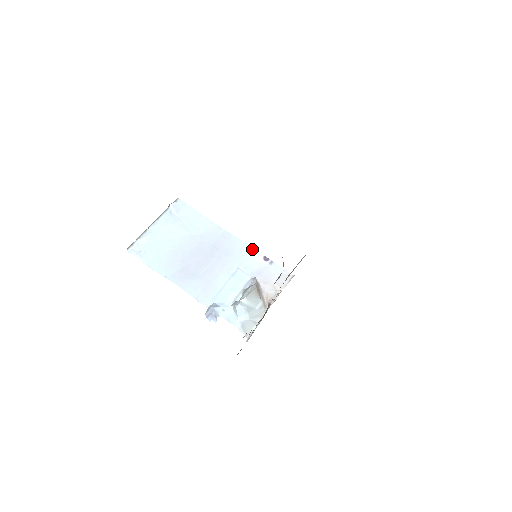
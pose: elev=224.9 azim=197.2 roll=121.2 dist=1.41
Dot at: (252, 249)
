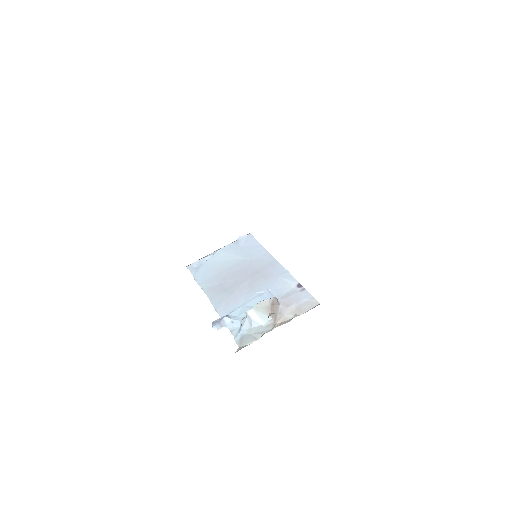
Dot at: (291, 276)
